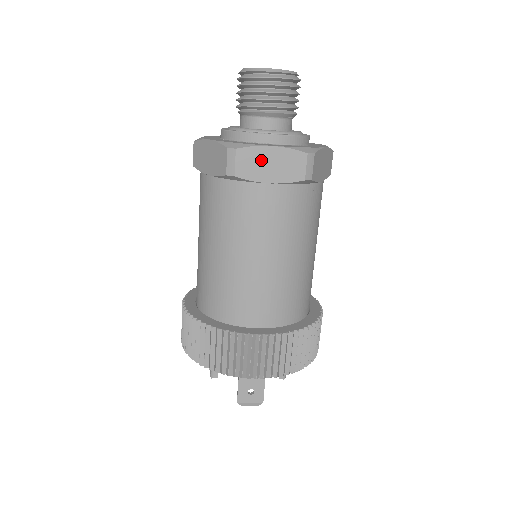
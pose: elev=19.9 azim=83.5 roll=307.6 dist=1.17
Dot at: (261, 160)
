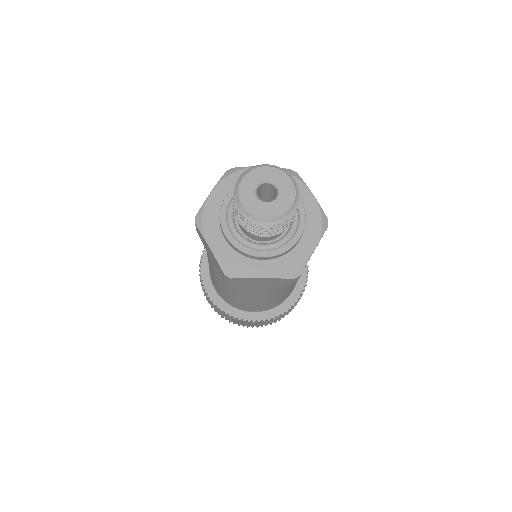
Dot at: (253, 281)
